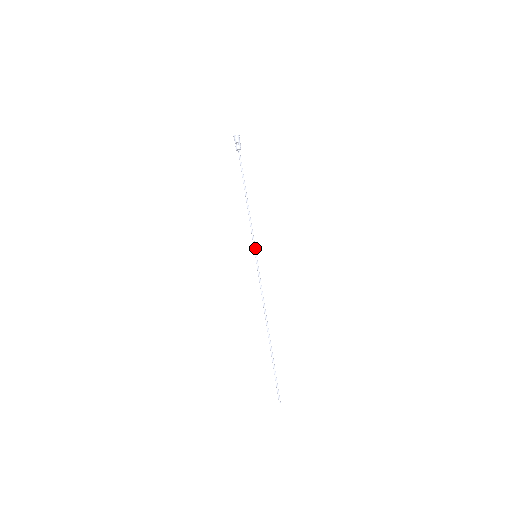
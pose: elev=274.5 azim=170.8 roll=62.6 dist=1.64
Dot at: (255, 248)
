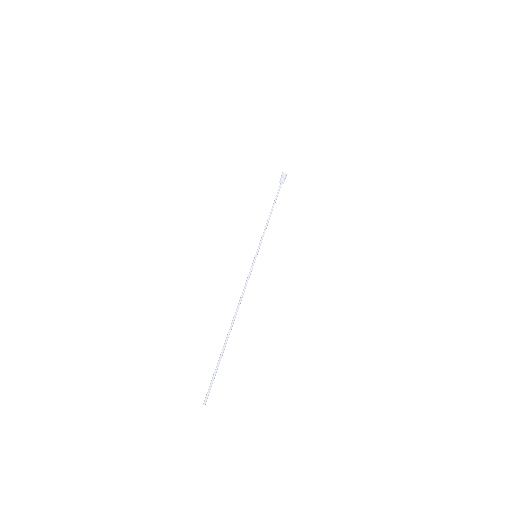
Dot at: occluded
